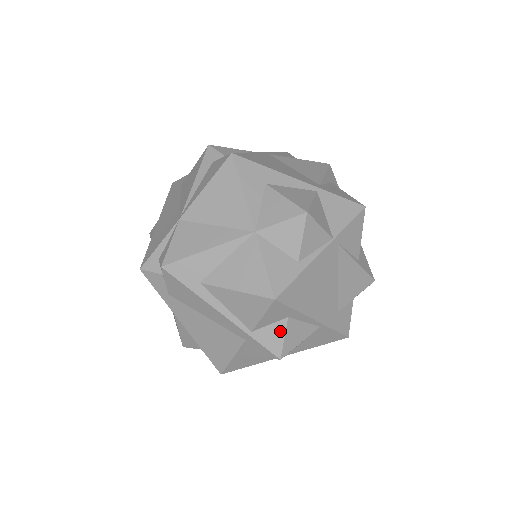
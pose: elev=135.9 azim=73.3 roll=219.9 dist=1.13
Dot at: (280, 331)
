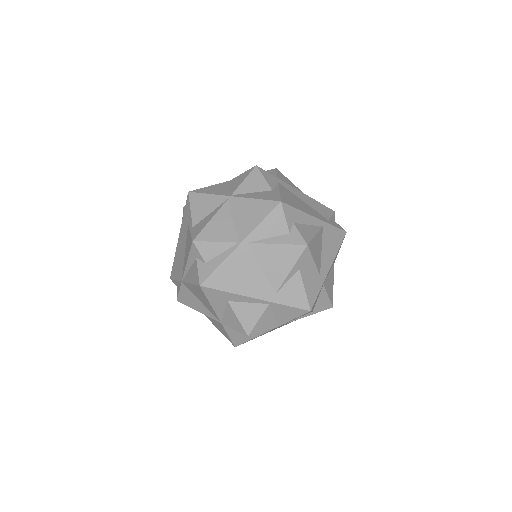
Dot at: occluded
